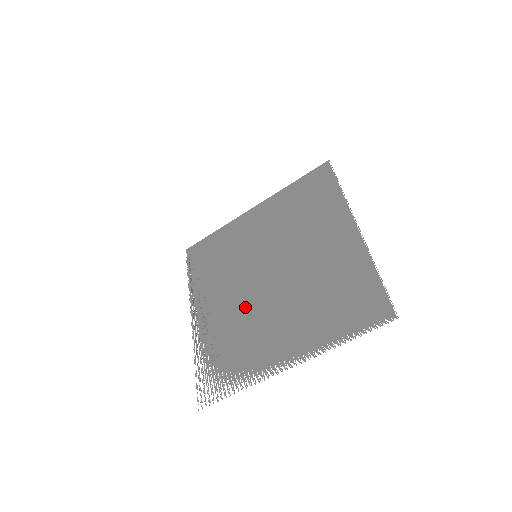
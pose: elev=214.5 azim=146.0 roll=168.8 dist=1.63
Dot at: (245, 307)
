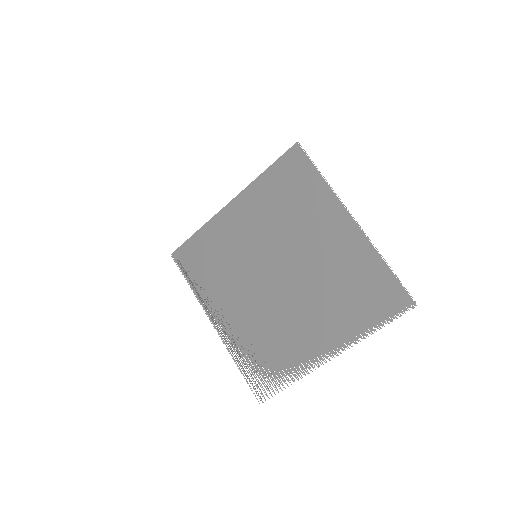
Dot at: (266, 309)
